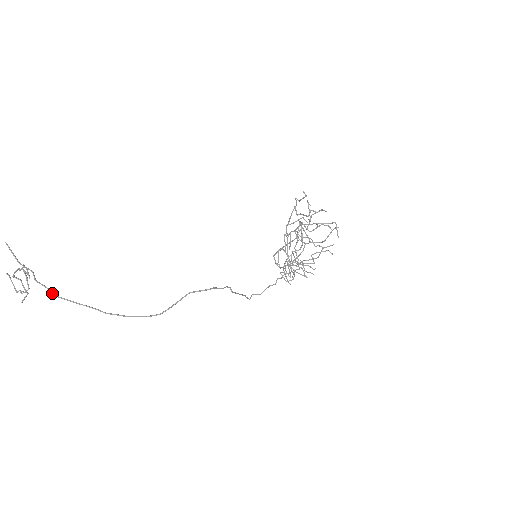
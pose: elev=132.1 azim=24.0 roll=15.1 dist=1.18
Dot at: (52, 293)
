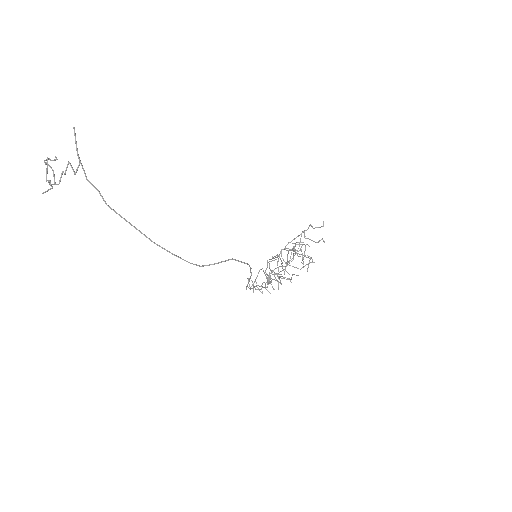
Dot at: (103, 200)
